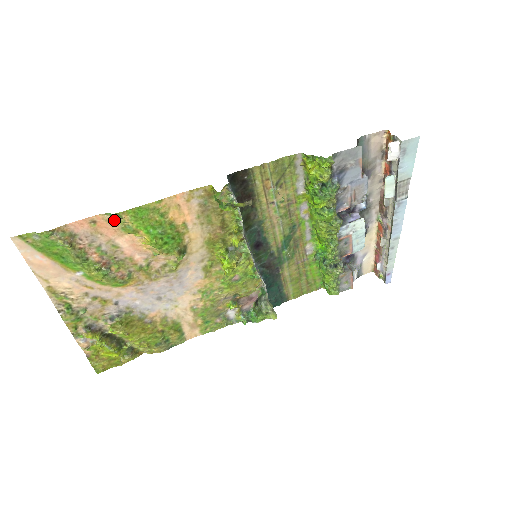
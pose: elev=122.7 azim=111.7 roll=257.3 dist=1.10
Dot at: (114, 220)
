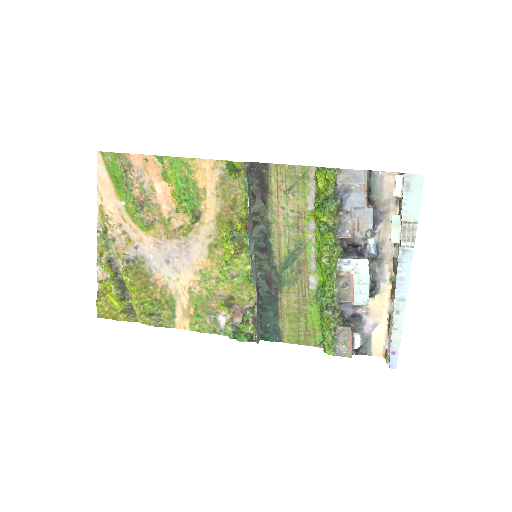
Dot at: (159, 164)
